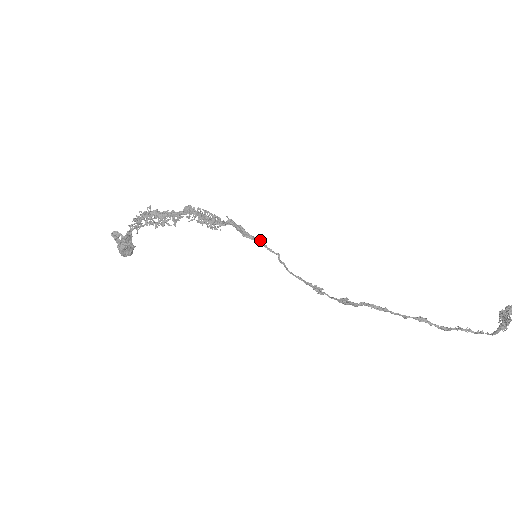
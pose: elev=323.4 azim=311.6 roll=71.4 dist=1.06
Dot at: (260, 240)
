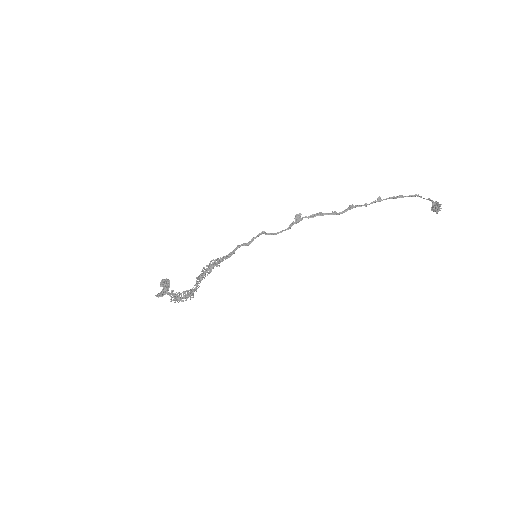
Dot at: occluded
